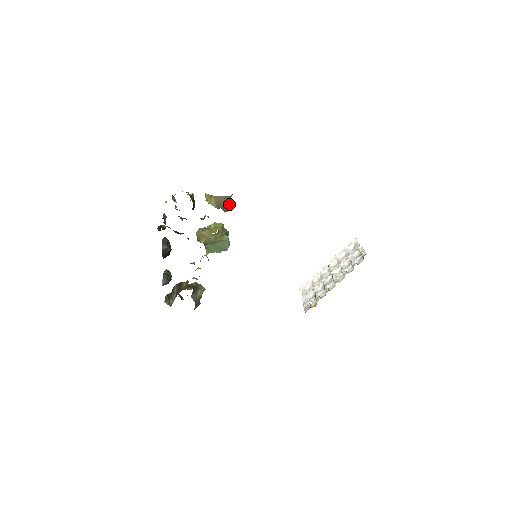
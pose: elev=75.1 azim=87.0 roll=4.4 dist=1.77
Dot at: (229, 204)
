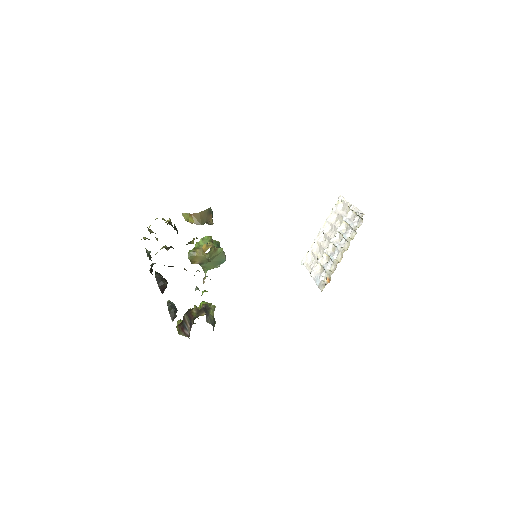
Dot at: (211, 215)
